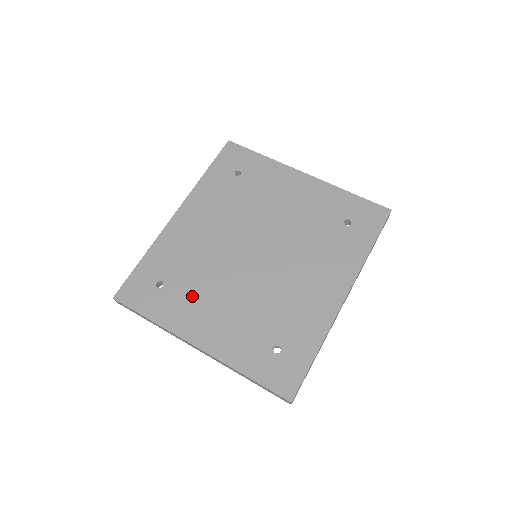
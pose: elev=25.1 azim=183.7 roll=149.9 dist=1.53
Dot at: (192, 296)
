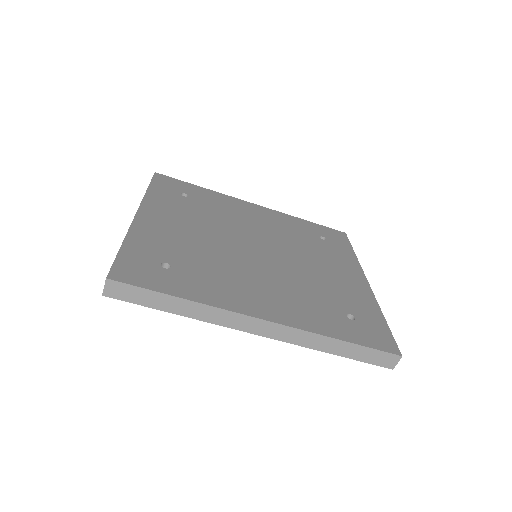
Dot at: (186, 211)
